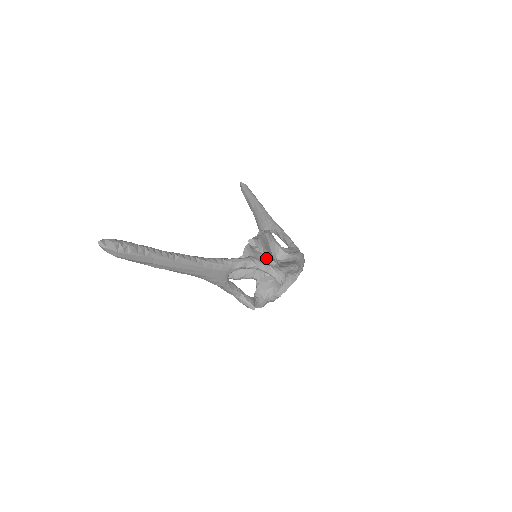
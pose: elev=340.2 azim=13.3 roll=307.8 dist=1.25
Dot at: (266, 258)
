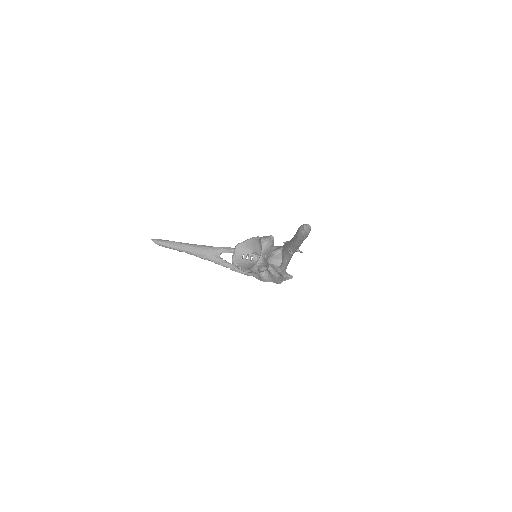
Dot at: occluded
